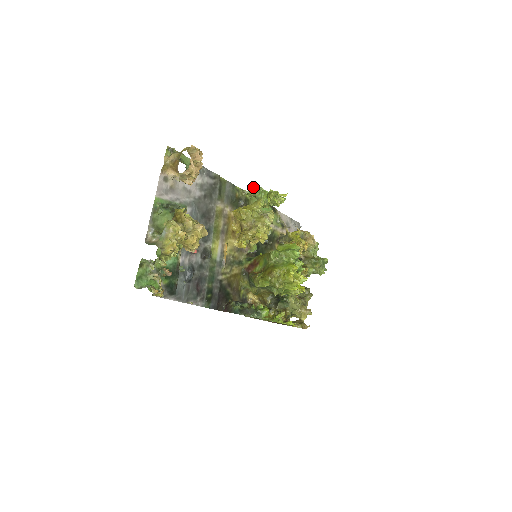
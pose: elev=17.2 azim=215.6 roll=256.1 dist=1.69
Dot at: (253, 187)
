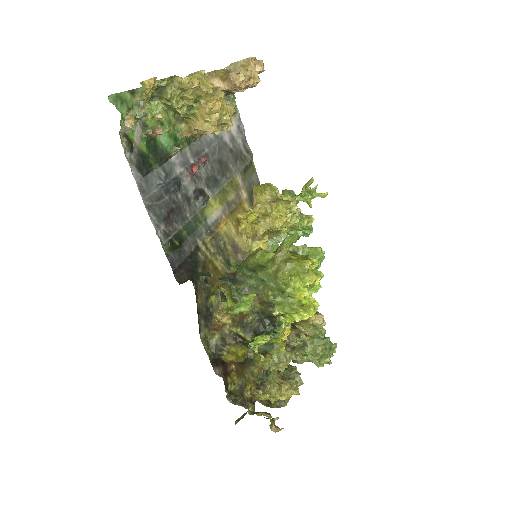
Dot at: occluded
